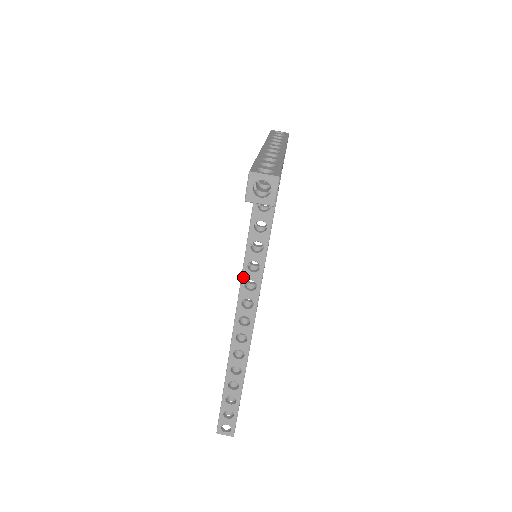
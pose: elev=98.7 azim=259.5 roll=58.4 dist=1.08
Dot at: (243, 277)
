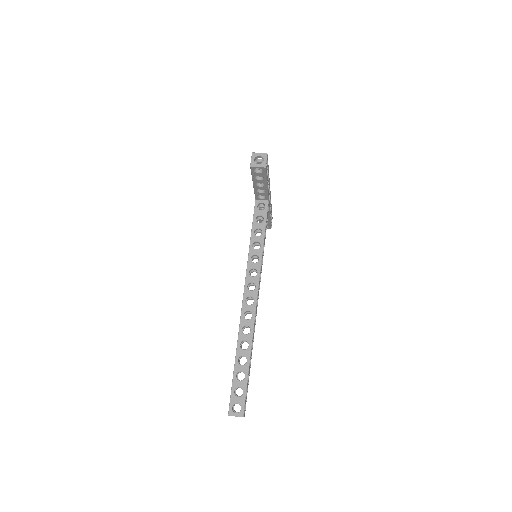
Dot at: (248, 267)
